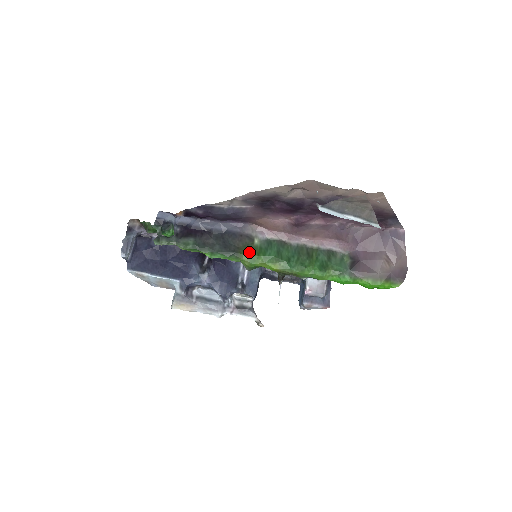
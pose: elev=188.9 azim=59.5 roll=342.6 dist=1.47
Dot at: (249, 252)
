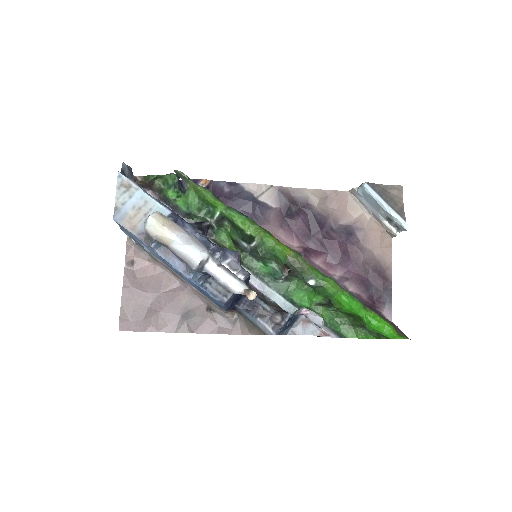
Dot at: occluded
